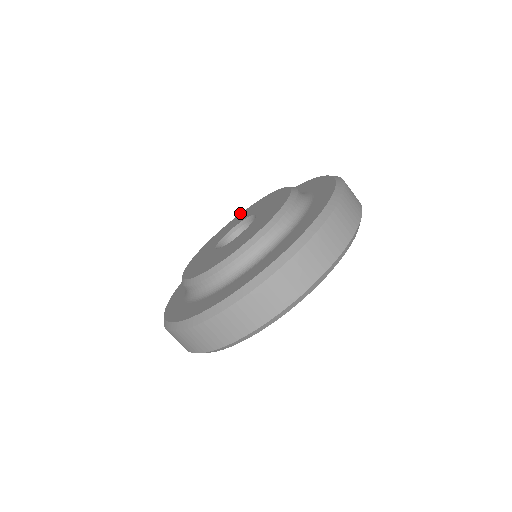
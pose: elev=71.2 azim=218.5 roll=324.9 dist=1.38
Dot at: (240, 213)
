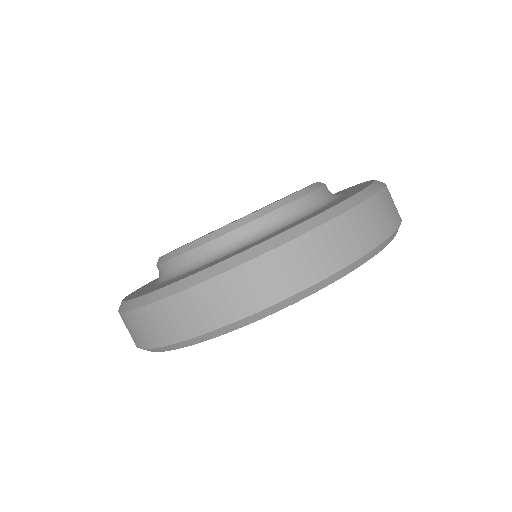
Dot at: occluded
